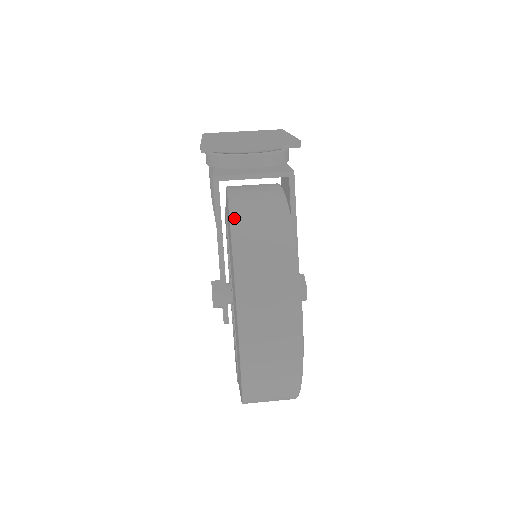
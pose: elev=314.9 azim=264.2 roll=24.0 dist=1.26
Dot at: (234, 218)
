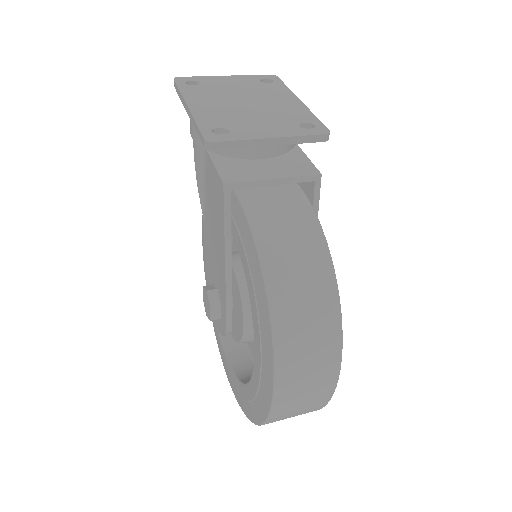
Dot at: (264, 256)
